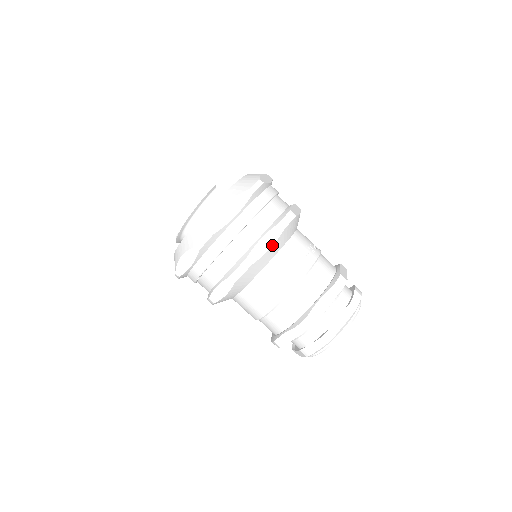
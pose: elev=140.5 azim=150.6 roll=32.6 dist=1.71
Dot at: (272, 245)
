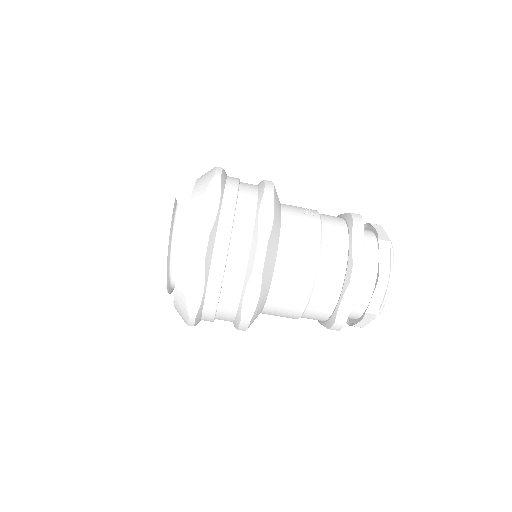
Dot at: (273, 213)
